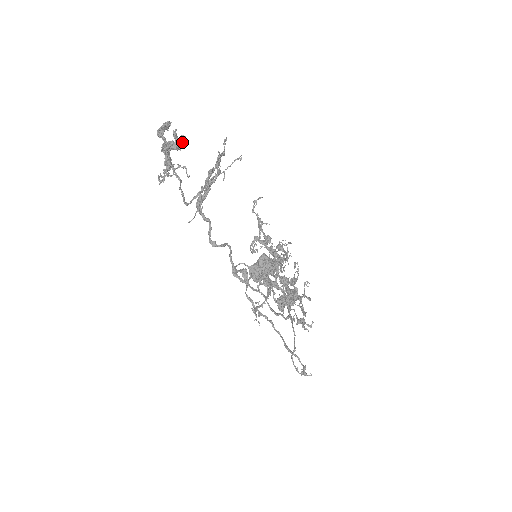
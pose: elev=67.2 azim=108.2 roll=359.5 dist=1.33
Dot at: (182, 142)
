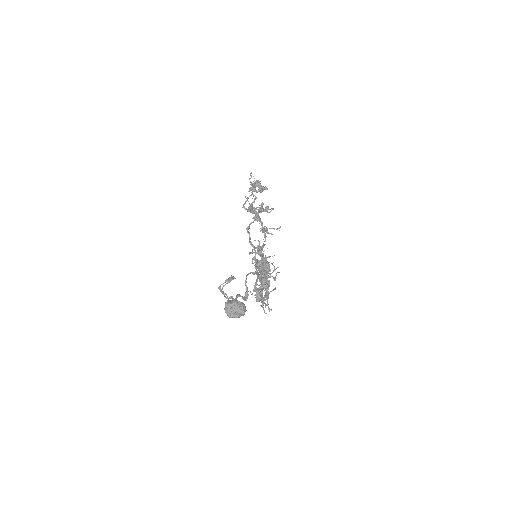
Dot at: (265, 188)
